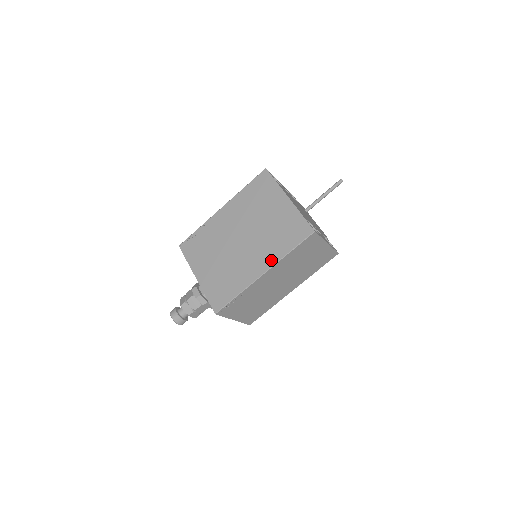
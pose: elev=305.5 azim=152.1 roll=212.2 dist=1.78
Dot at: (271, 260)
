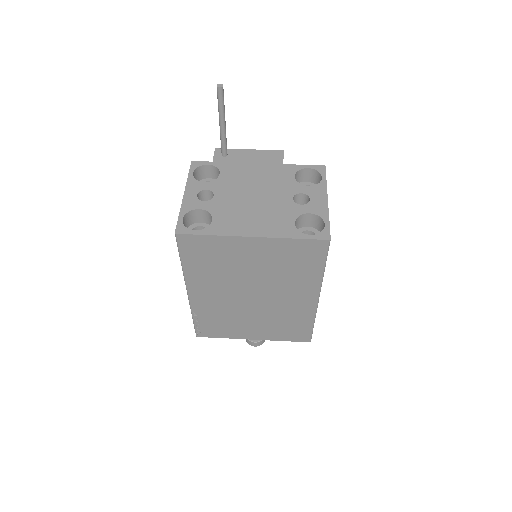
Dot at: (312, 288)
